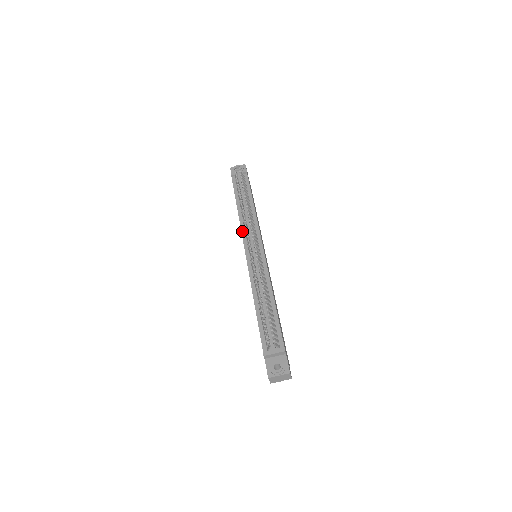
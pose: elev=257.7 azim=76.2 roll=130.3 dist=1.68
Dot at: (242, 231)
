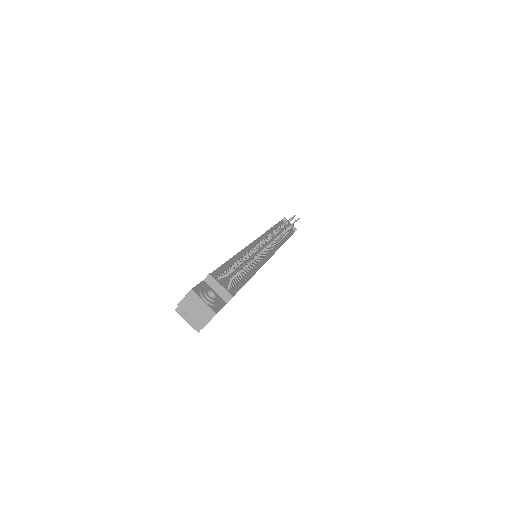
Dot at: (265, 234)
